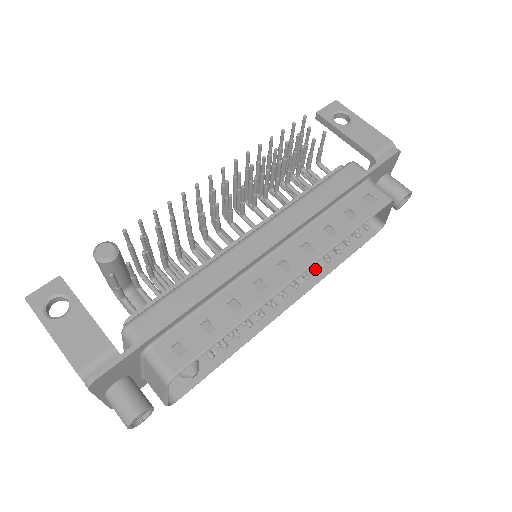
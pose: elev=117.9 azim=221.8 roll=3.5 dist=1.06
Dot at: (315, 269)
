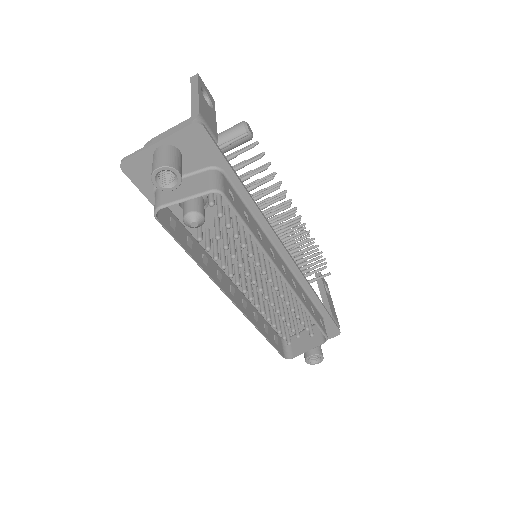
Dot at: (262, 310)
